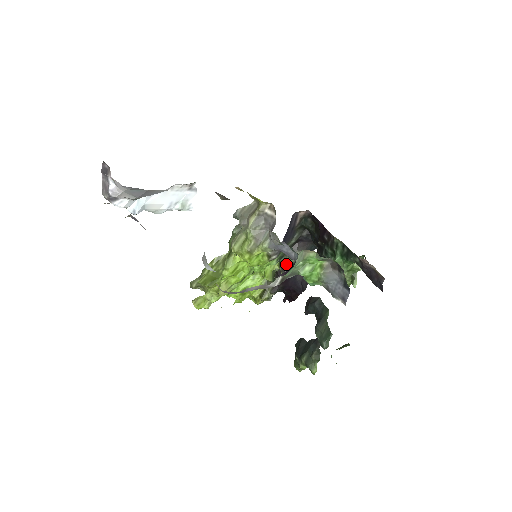
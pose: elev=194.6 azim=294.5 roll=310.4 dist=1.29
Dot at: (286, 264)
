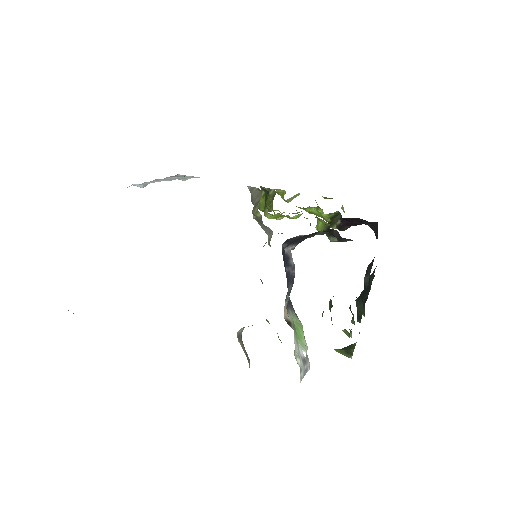
Dot at: occluded
